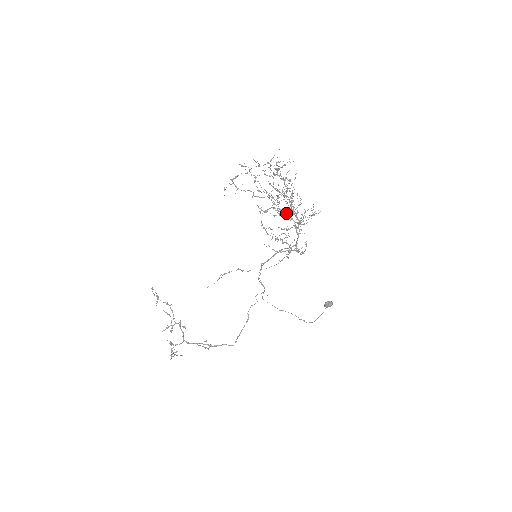
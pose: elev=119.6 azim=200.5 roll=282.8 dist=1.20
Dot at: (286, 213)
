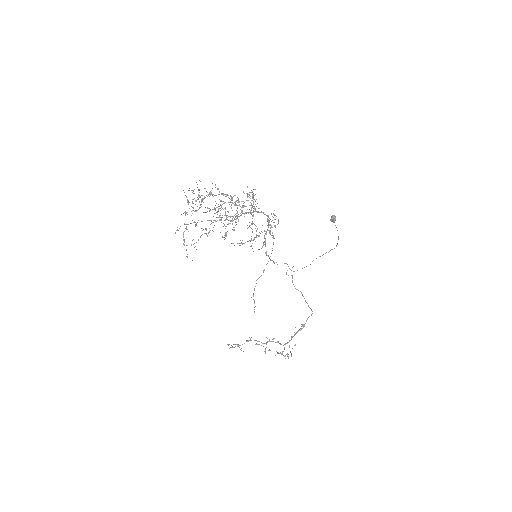
Dot at: occluded
